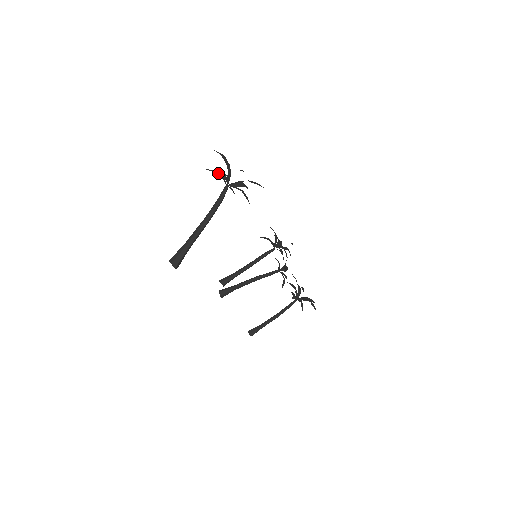
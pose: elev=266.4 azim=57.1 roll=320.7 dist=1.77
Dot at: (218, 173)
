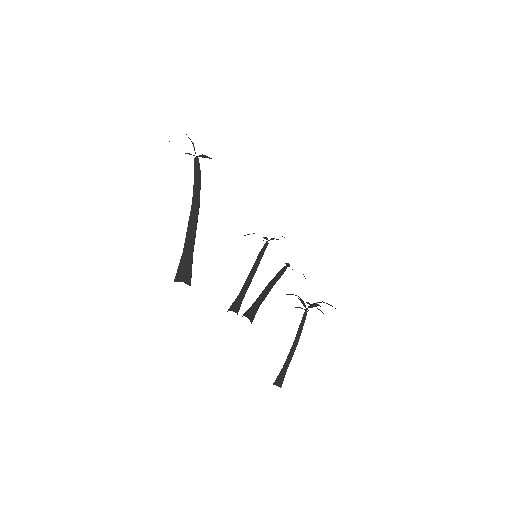
Dot at: occluded
